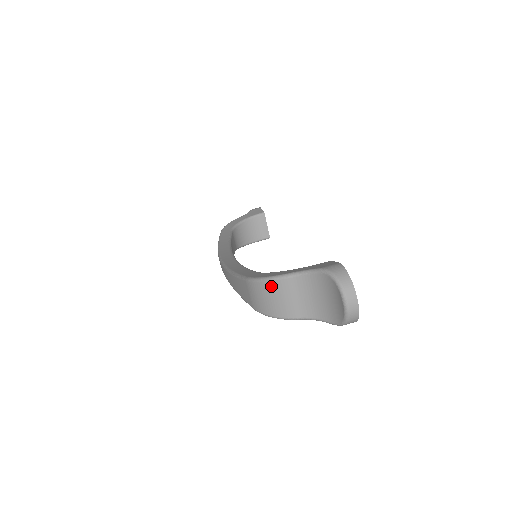
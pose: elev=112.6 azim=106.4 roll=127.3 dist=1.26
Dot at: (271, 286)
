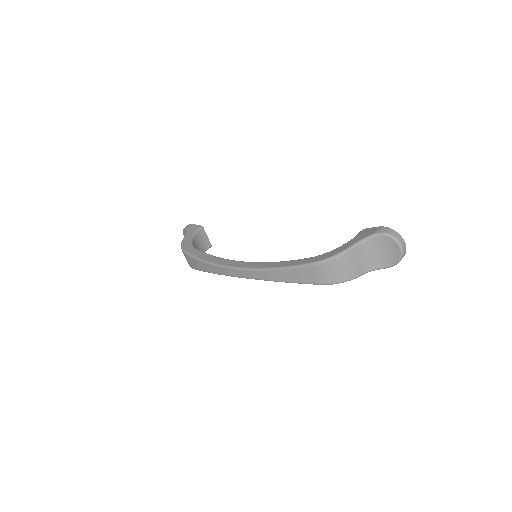
Dot at: (341, 260)
